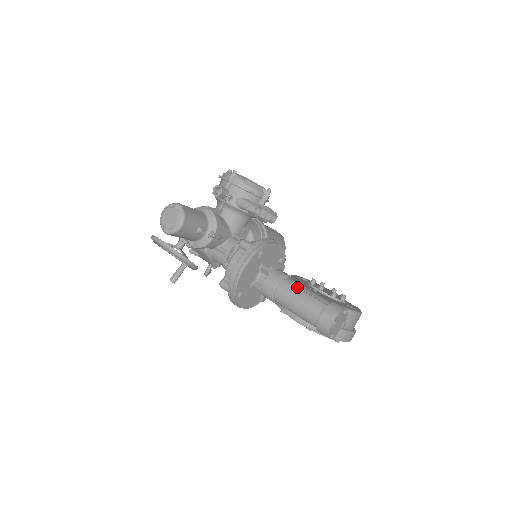
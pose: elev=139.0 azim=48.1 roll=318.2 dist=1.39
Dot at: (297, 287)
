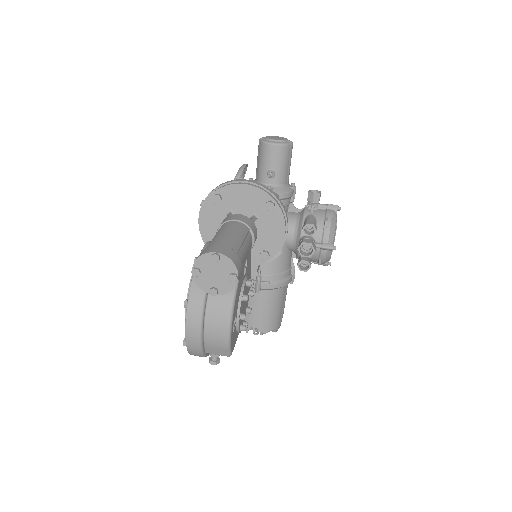
Dot at: (246, 236)
